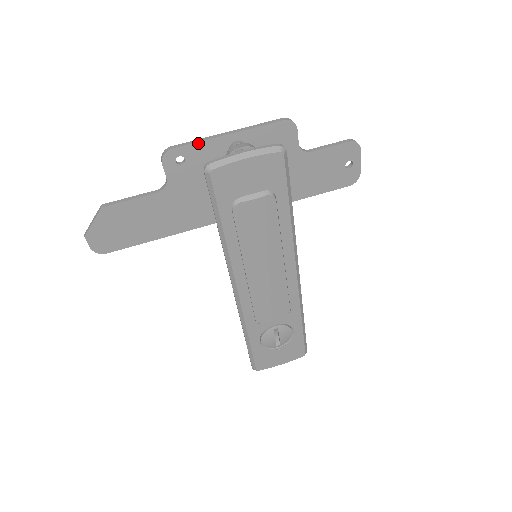
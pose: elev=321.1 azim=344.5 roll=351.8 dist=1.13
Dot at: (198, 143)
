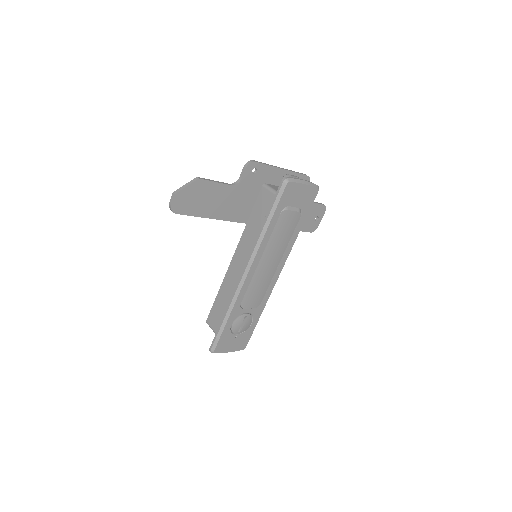
Dot at: (268, 166)
